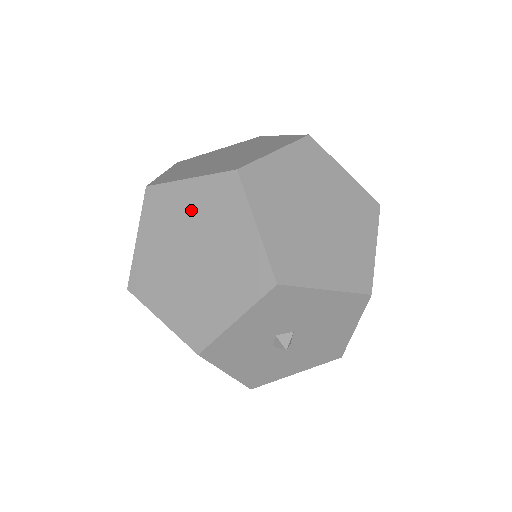
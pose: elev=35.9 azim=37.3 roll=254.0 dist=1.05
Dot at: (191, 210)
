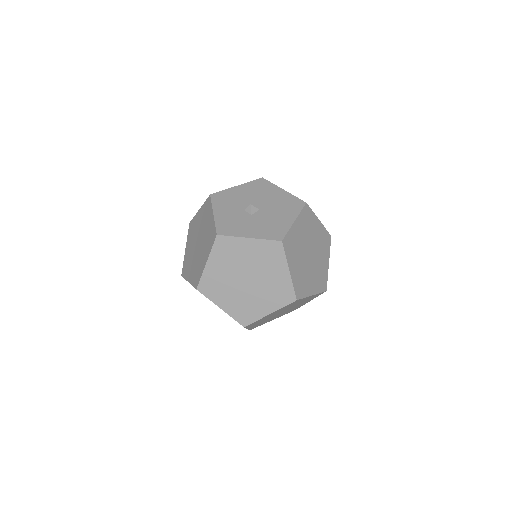
Dot at: (190, 246)
